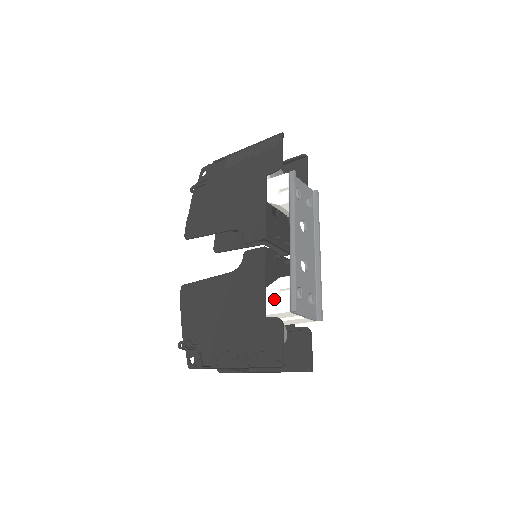
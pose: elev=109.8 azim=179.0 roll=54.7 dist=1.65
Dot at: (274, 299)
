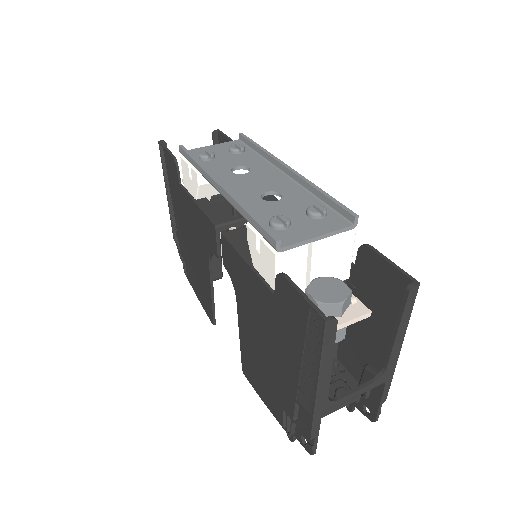
Dot at: (262, 265)
